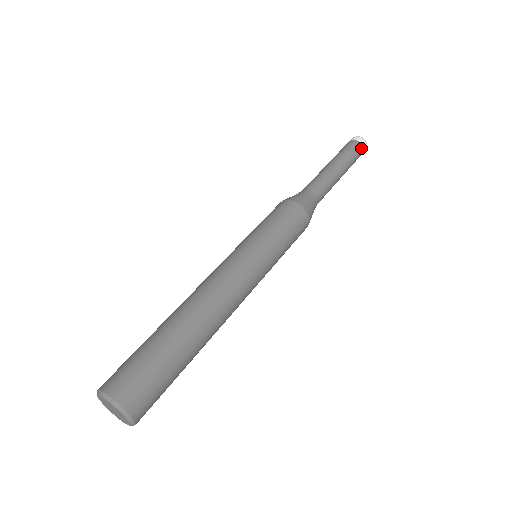
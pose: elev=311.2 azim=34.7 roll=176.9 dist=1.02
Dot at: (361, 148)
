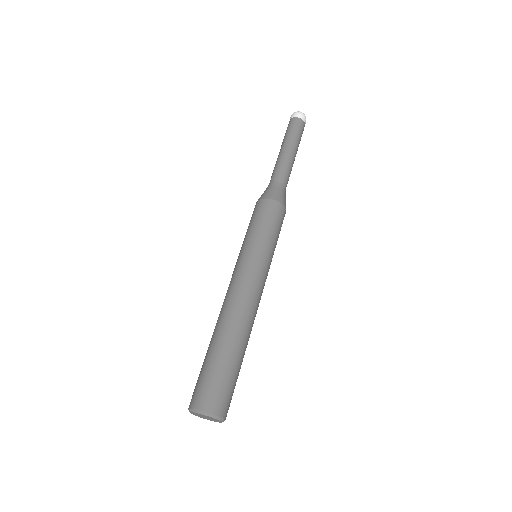
Dot at: (301, 122)
